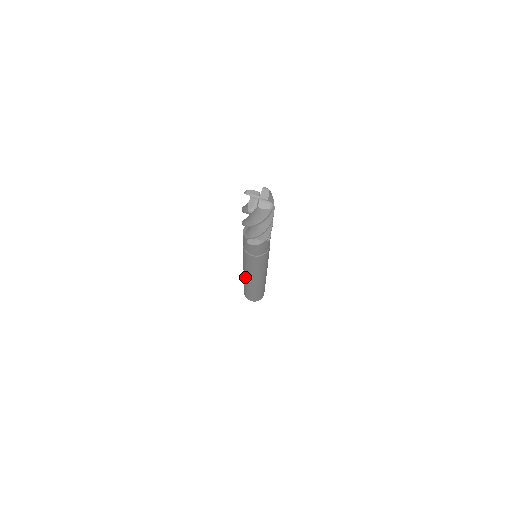
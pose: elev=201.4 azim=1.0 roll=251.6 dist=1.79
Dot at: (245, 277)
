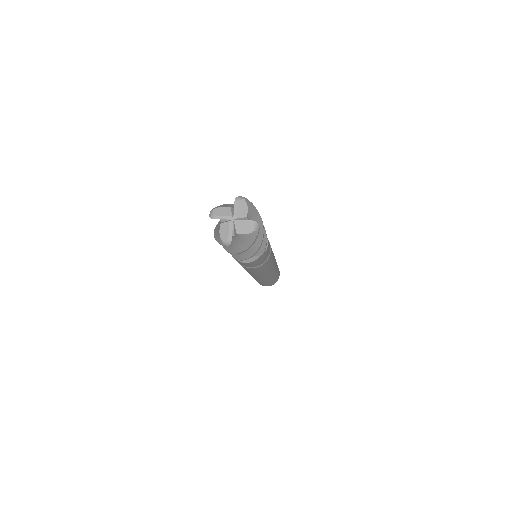
Dot at: occluded
